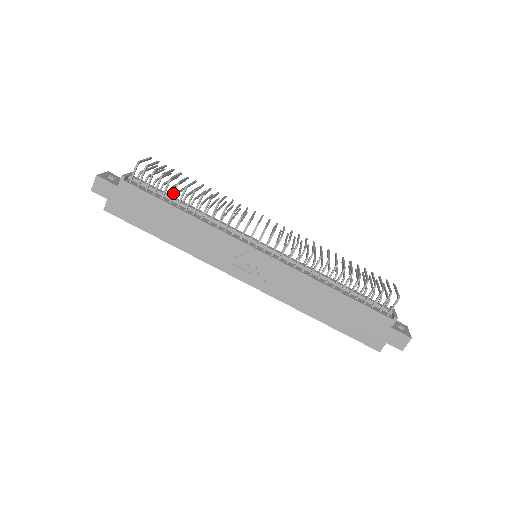
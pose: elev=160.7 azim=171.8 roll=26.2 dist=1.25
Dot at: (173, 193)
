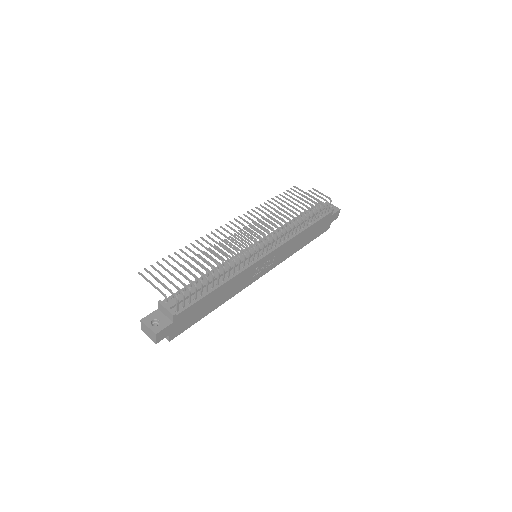
Dot at: (207, 286)
